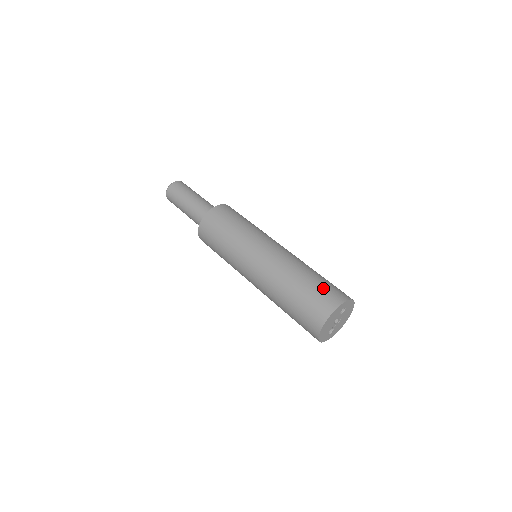
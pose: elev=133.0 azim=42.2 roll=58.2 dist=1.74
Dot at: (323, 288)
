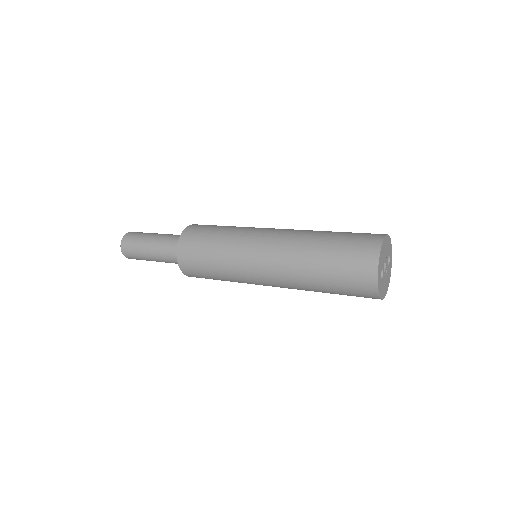
Dot at: occluded
